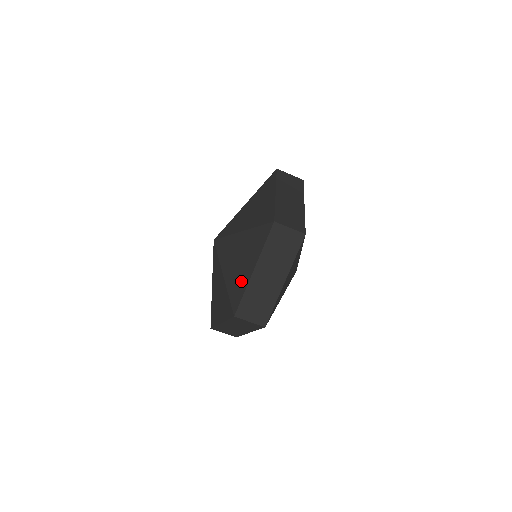
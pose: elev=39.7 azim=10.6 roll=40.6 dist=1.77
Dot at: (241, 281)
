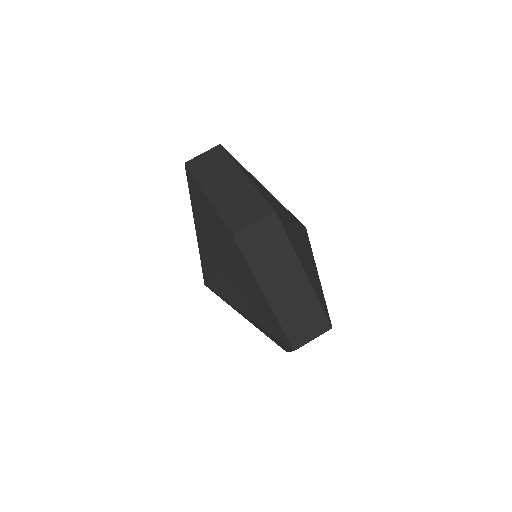
Dot at: (213, 221)
